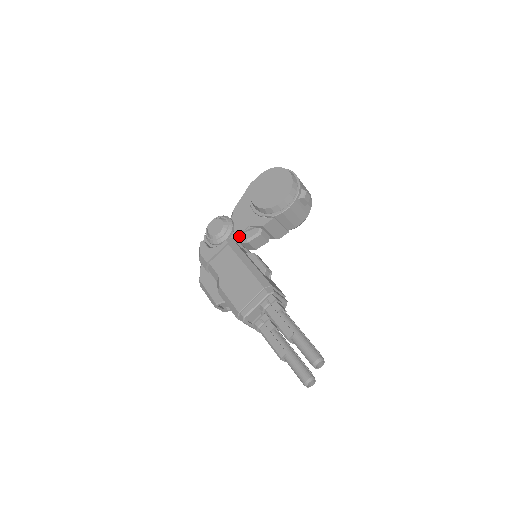
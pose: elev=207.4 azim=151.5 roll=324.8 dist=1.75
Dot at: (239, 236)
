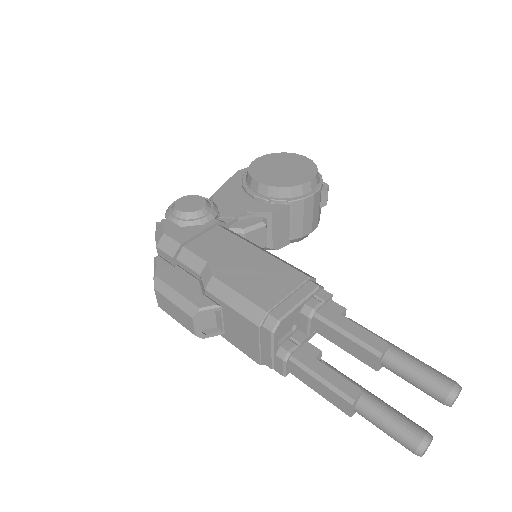
Dot at: (230, 223)
